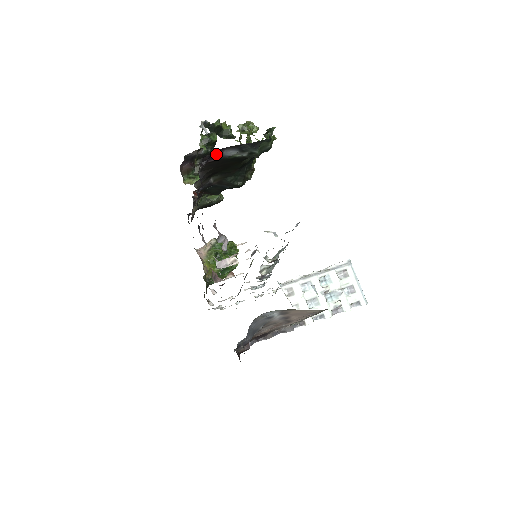
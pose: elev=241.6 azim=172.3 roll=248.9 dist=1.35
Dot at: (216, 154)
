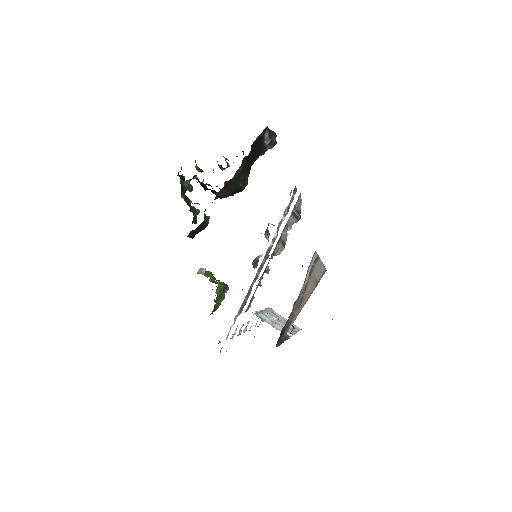
Dot at: (265, 129)
